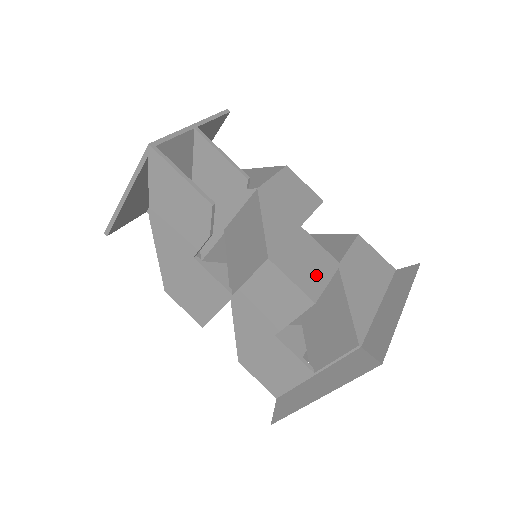
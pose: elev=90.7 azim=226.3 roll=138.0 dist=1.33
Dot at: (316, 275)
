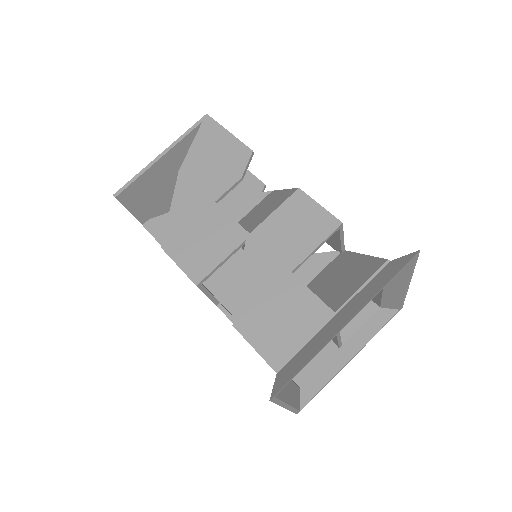
Dot at: occluded
